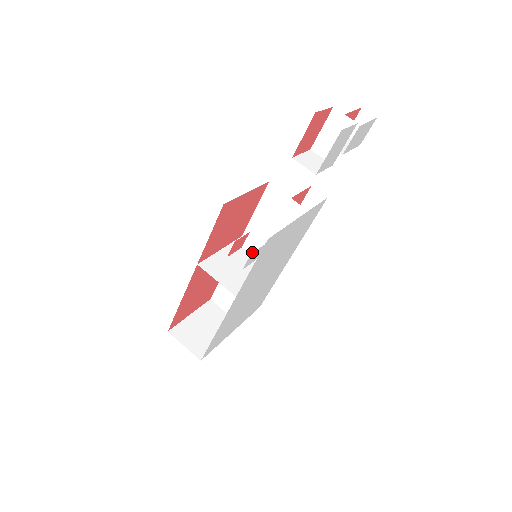
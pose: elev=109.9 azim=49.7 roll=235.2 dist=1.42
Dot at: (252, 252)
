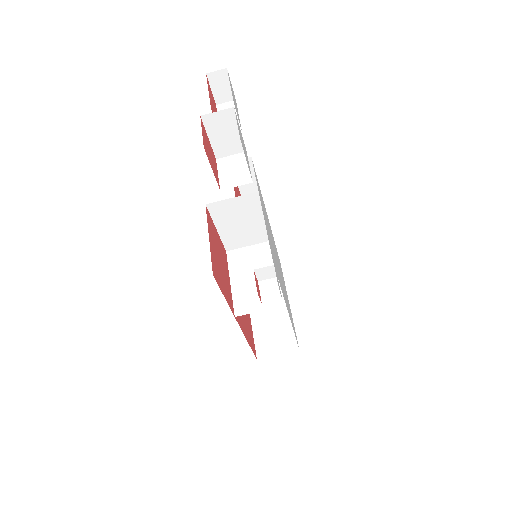
Dot at: (269, 277)
